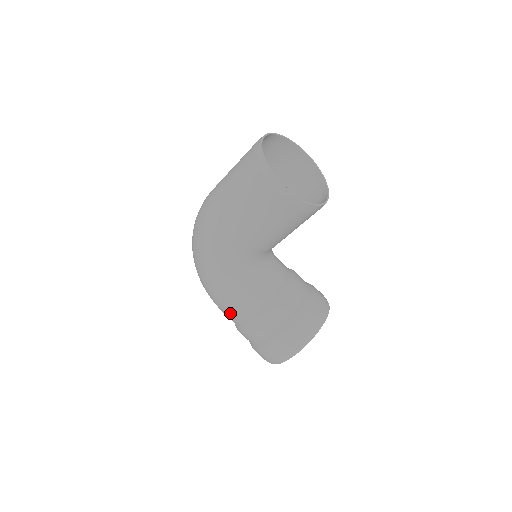
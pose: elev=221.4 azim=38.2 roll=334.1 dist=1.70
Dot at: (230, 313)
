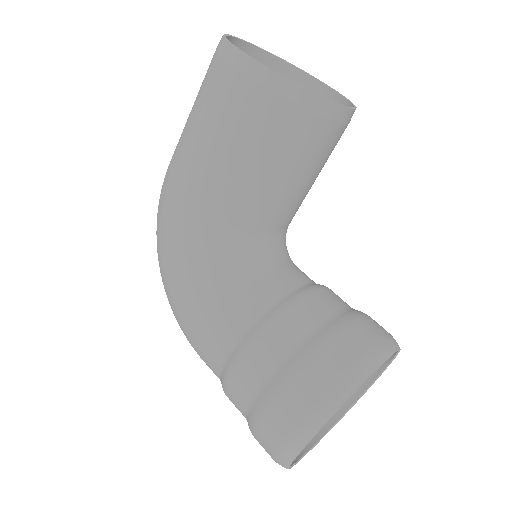
Dot at: (205, 352)
